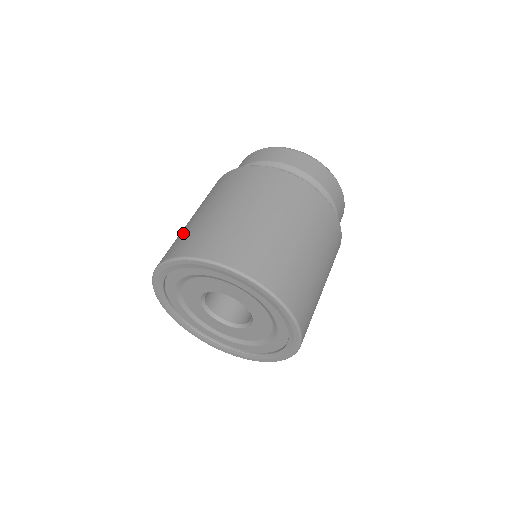
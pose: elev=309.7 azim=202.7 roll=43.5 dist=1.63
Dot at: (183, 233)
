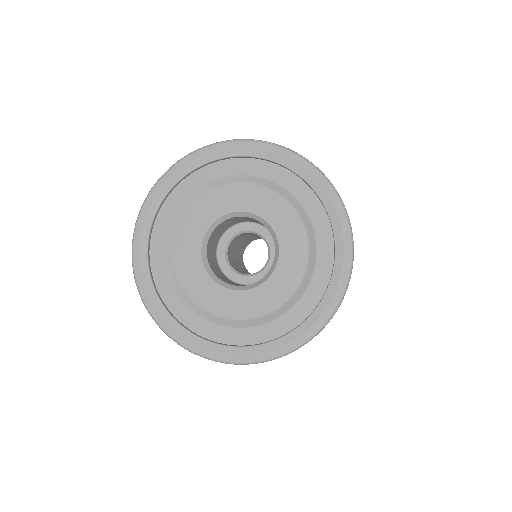
Dot at: occluded
